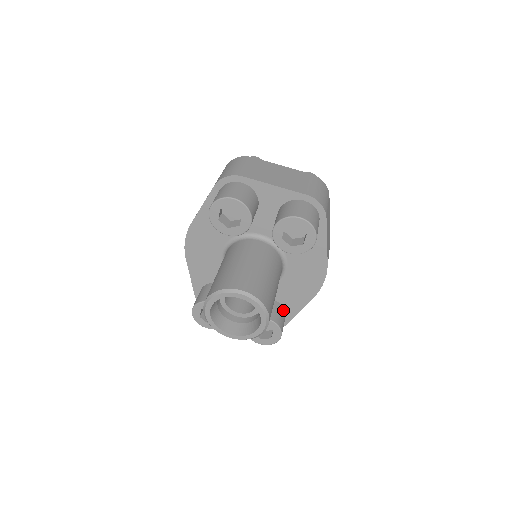
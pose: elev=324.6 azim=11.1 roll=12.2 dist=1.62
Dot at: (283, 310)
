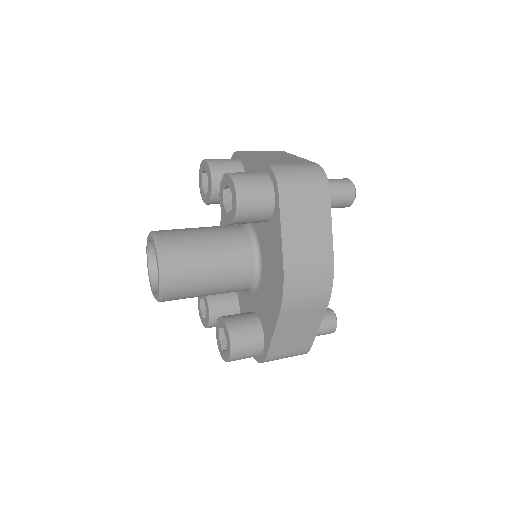
Dot at: (258, 330)
